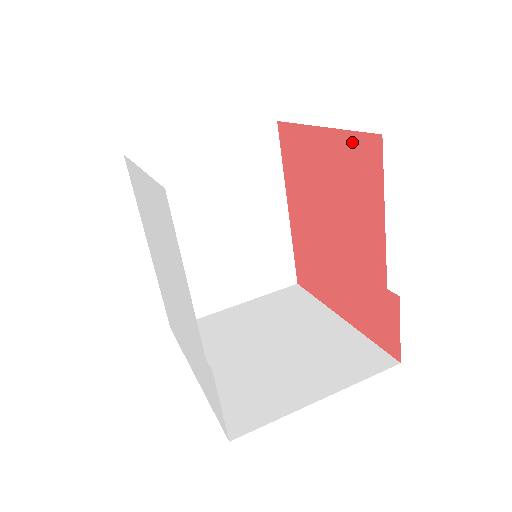
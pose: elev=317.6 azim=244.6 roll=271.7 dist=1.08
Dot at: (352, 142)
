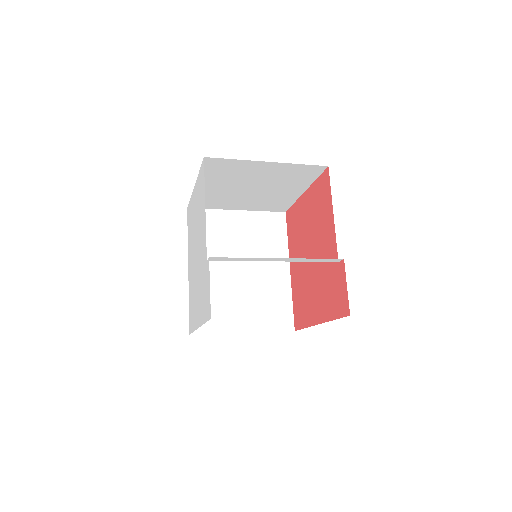
Dot at: (317, 184)
